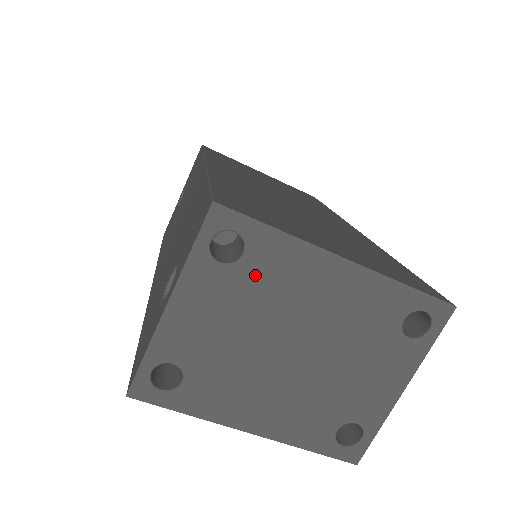
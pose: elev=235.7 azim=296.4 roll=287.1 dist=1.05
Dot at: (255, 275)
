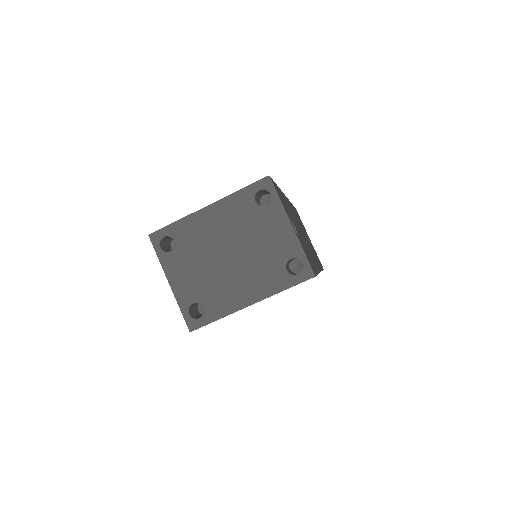
Dot at: (185, 243)
